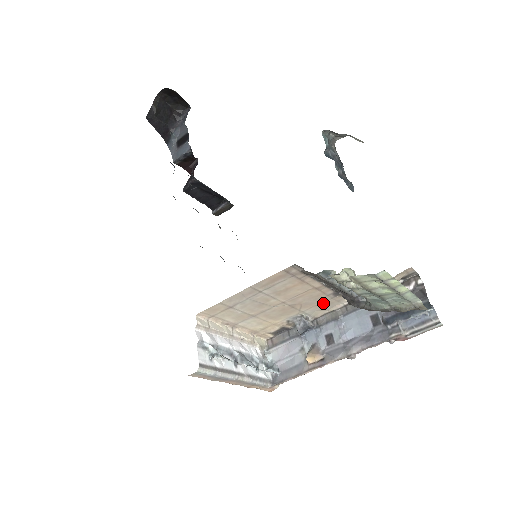
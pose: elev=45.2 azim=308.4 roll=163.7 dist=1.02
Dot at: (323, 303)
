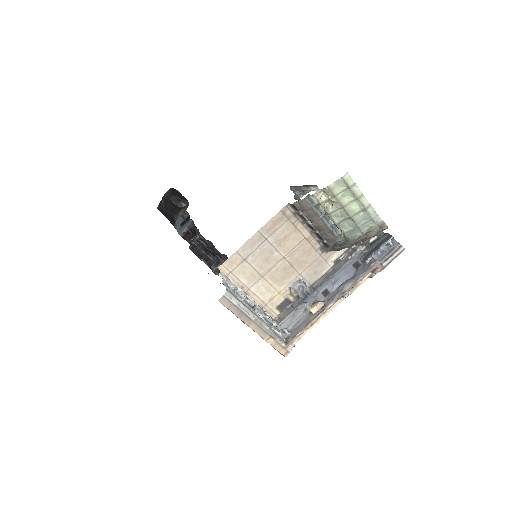
Dot at: (314, 263)
